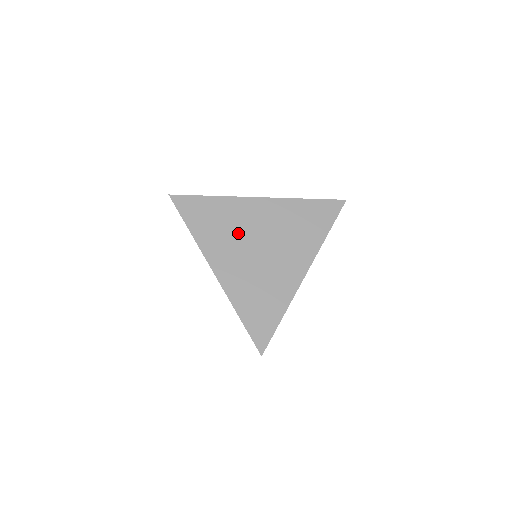
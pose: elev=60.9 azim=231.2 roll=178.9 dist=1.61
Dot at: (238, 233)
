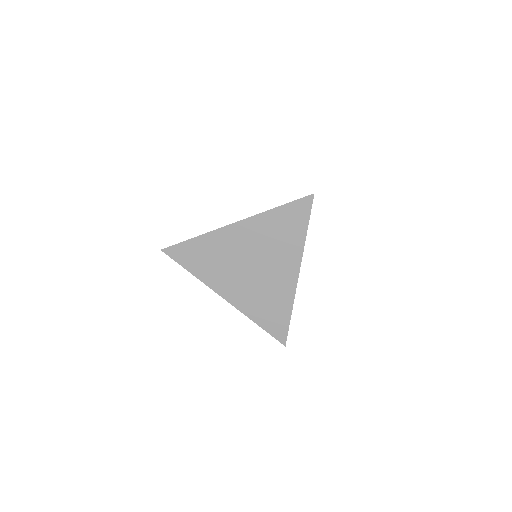
Dot at: (229, 261)
